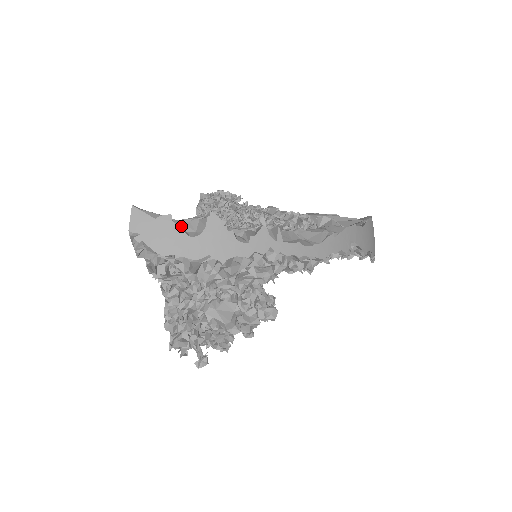
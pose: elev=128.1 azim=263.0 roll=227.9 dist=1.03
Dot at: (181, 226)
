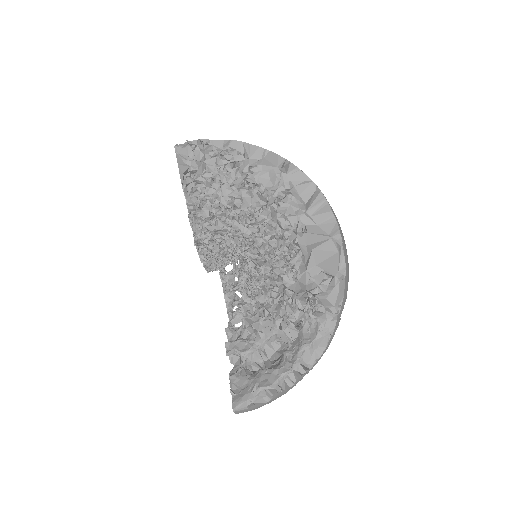
Dot at: (258, 398)
